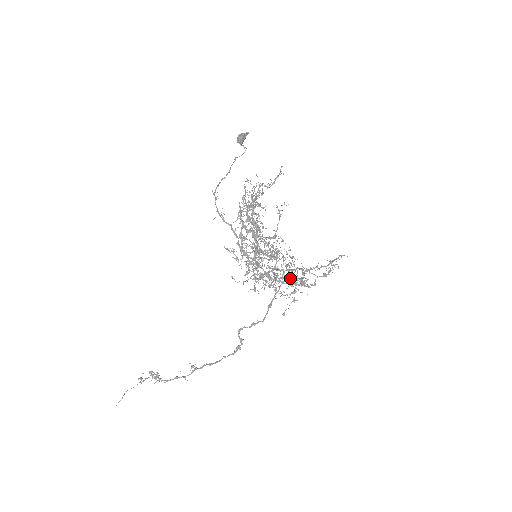
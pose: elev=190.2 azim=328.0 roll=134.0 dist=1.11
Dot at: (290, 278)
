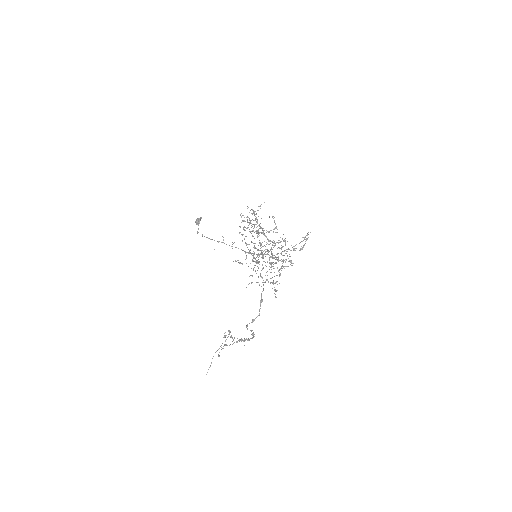
Dot at: occluded
